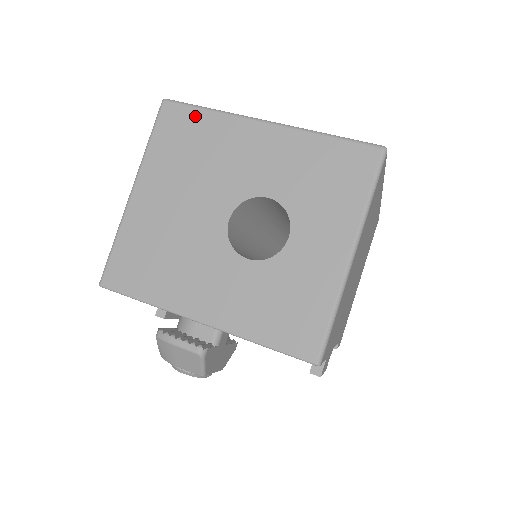
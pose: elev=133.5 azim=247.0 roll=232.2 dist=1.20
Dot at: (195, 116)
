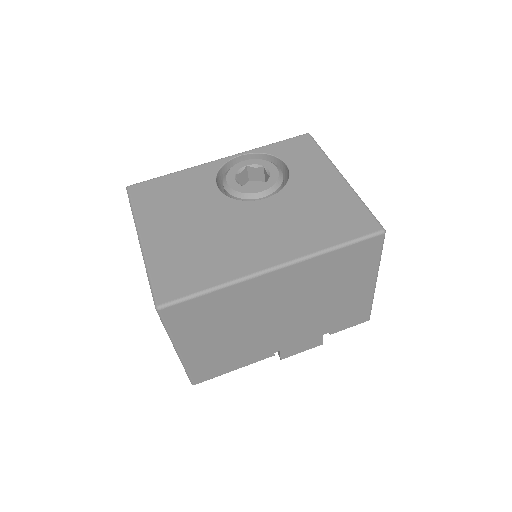
Dot at: occluded
